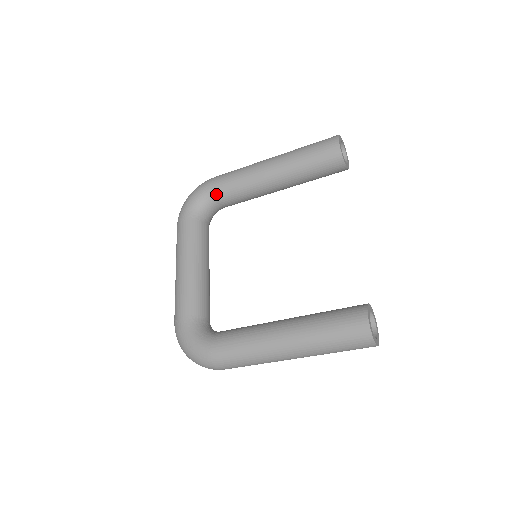
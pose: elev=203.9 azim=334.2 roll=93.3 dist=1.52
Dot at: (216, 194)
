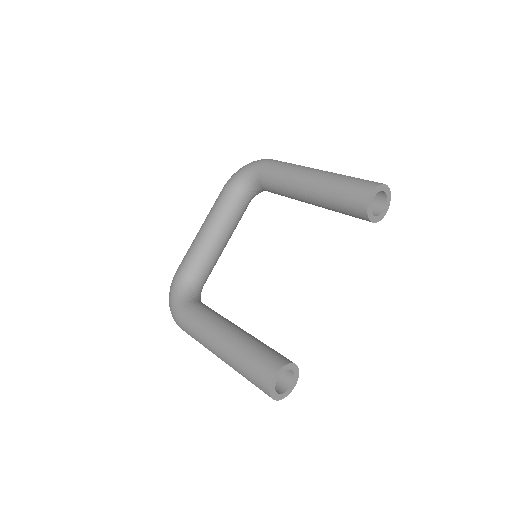
Dot at: (261, 178)
